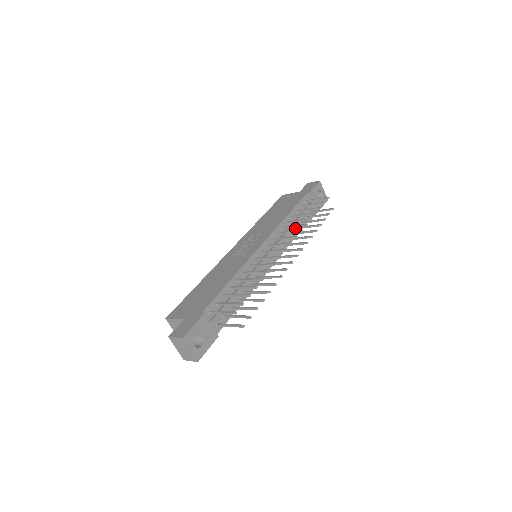
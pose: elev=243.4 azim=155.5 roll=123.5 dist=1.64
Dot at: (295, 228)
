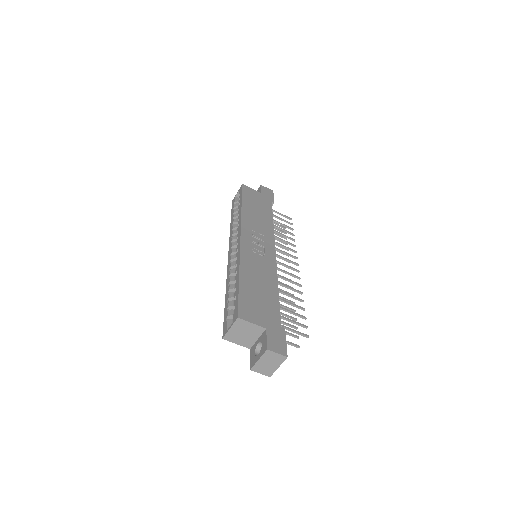
Dot at: occluded
